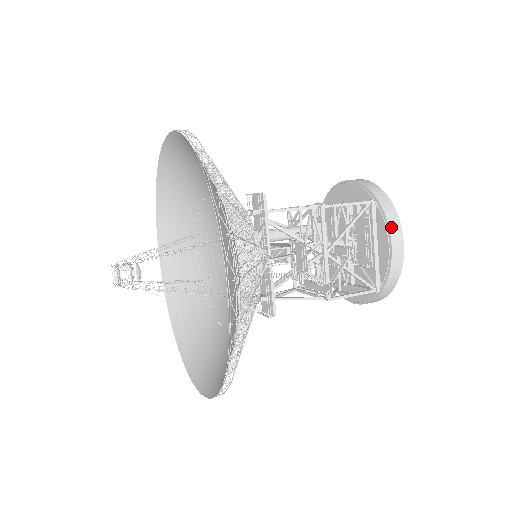
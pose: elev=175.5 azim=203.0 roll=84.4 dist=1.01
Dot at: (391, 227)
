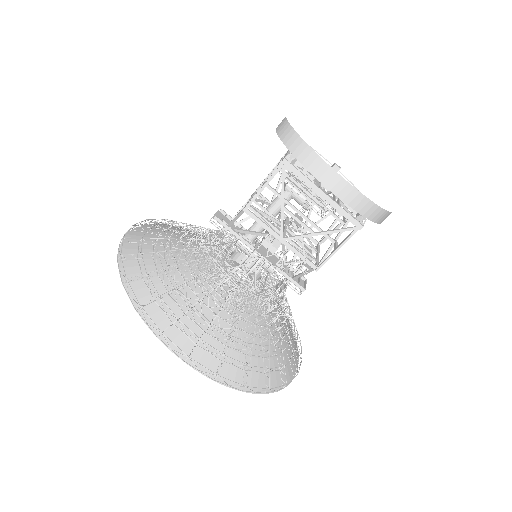
Dot at: (316, 174)
